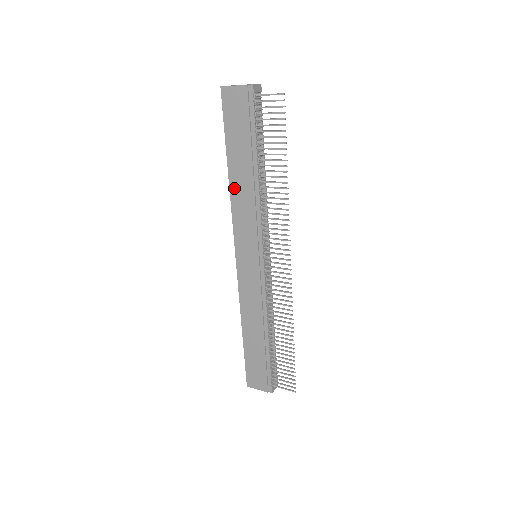
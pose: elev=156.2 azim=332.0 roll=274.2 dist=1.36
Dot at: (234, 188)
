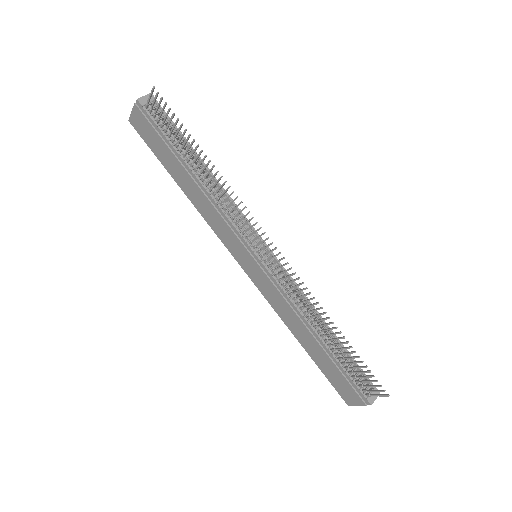
Dot at: (194, 201)
